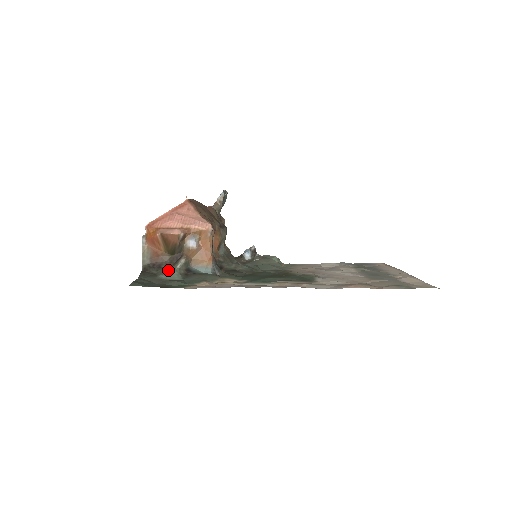
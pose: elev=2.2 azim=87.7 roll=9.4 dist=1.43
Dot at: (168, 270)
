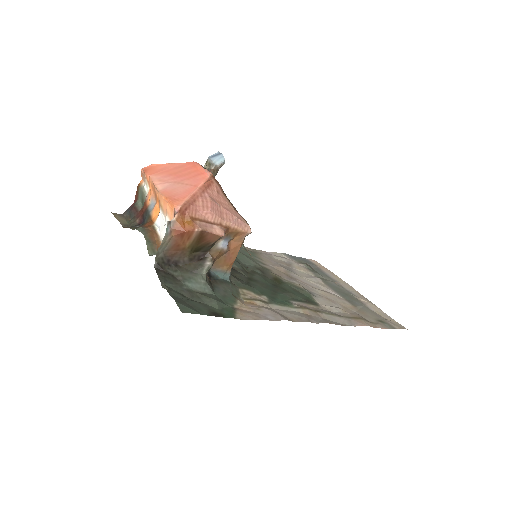
Dot at: (192, 274)
